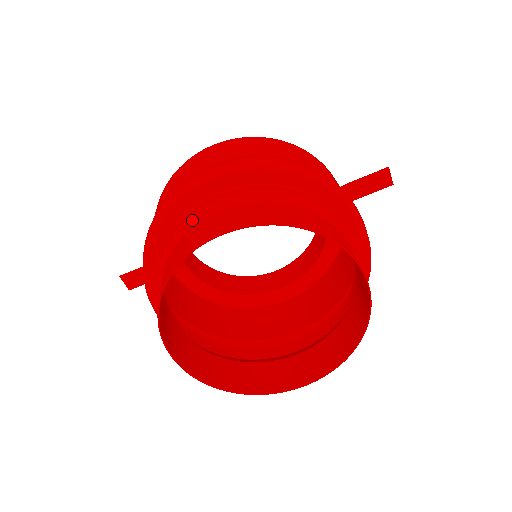
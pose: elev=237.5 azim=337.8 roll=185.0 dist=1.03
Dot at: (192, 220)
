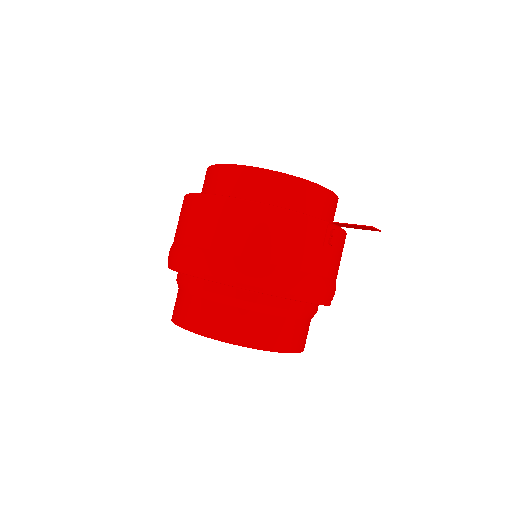
Dot at: (182, 286)
